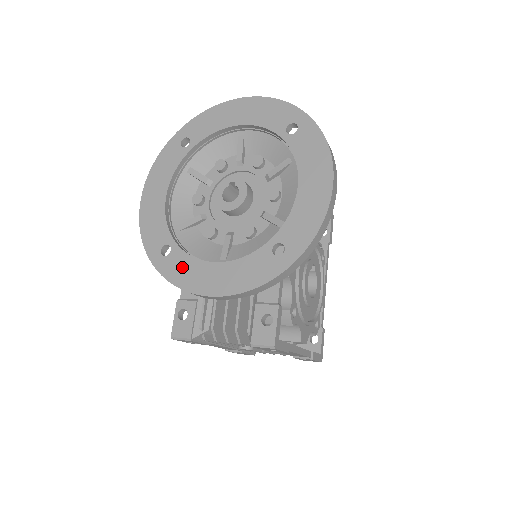
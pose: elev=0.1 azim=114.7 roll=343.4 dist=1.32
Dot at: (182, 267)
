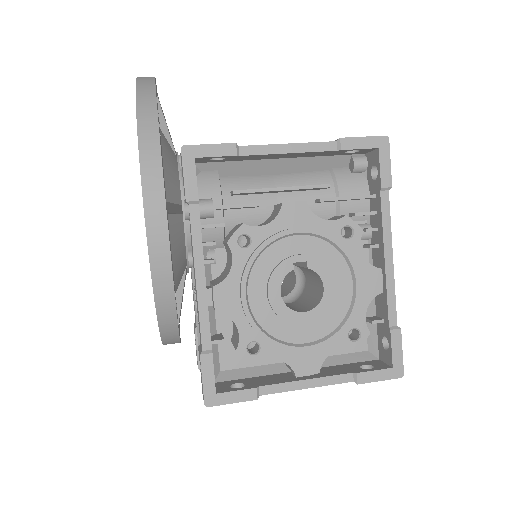
Dot at: occluded
